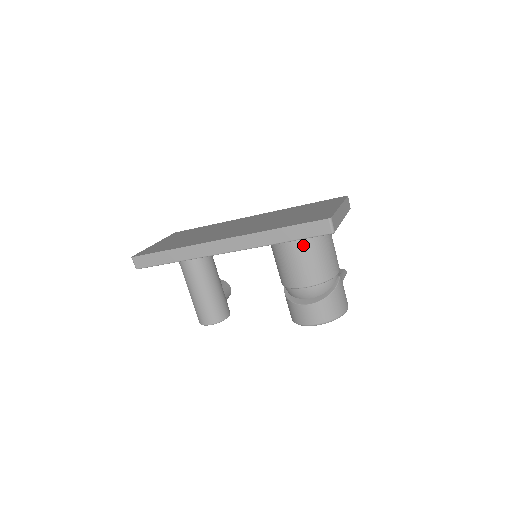
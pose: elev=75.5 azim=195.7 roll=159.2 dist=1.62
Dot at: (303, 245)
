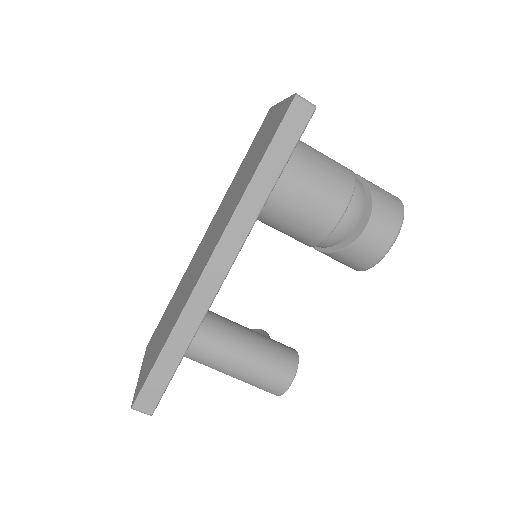
Dot at: (295, 170)
